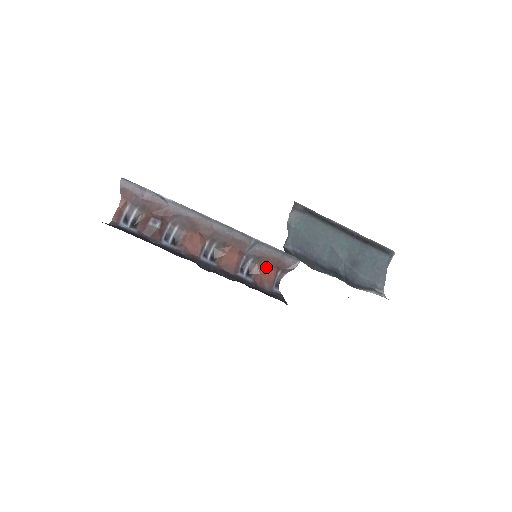
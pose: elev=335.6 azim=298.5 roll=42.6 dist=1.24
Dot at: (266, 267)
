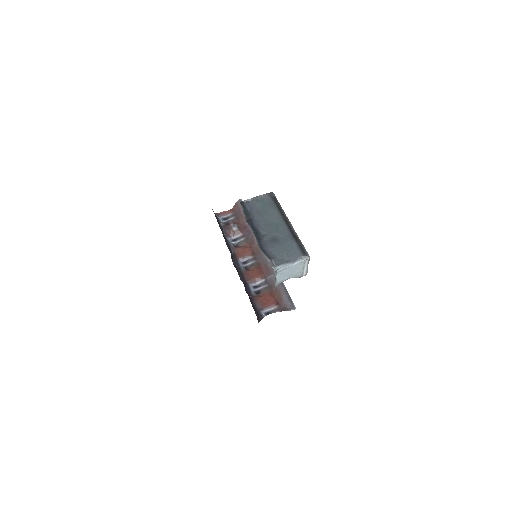
Dot at: (271, 296)
